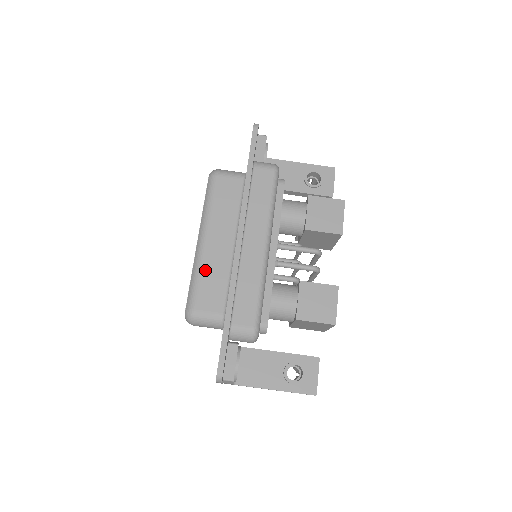
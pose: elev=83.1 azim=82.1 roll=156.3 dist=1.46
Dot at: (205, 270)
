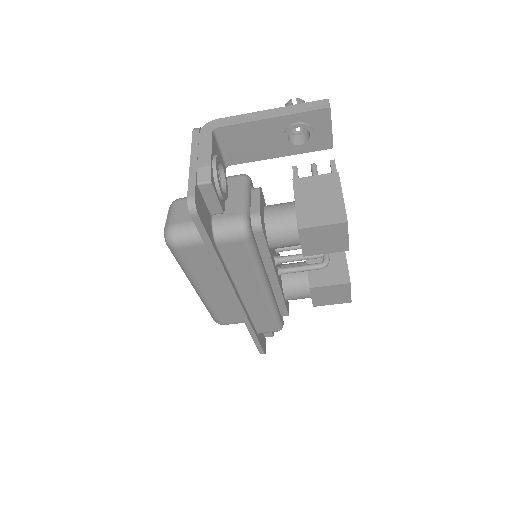
Dot at: (215, 307)
